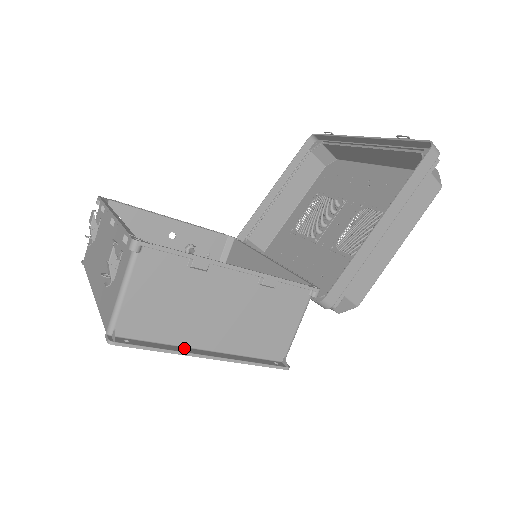
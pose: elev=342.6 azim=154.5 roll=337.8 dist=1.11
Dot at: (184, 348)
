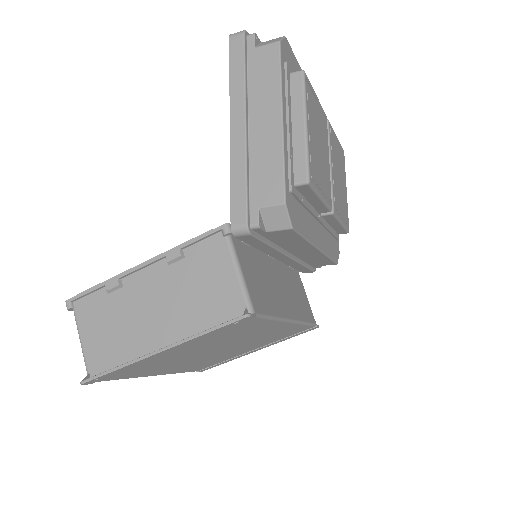
Dot at: occluded
